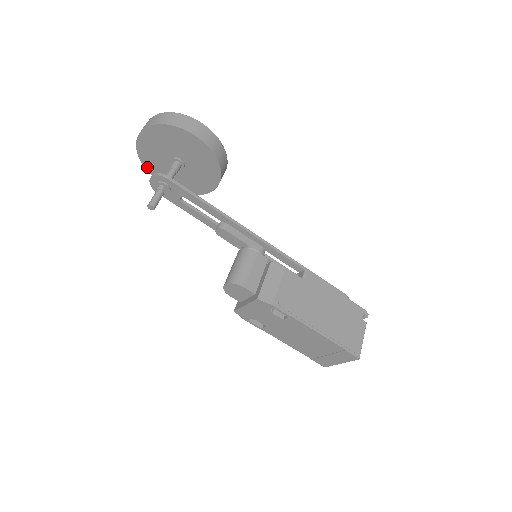
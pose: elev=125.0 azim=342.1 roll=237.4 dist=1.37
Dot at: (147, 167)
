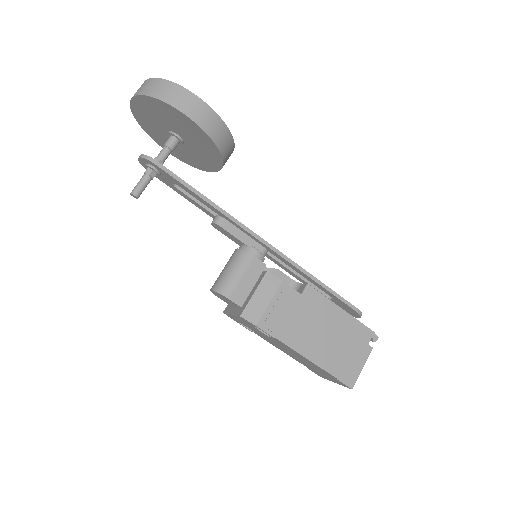
Dot at: (147, 132)
